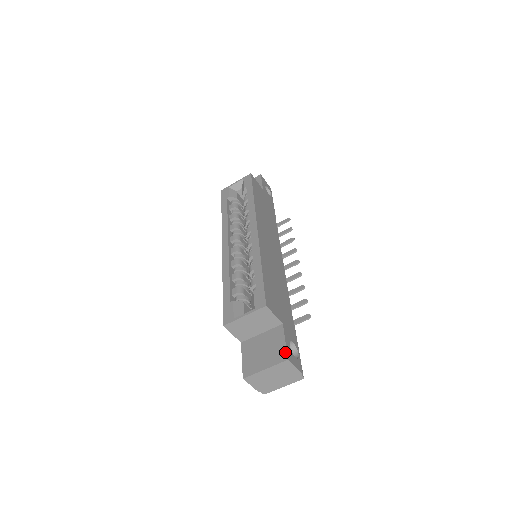
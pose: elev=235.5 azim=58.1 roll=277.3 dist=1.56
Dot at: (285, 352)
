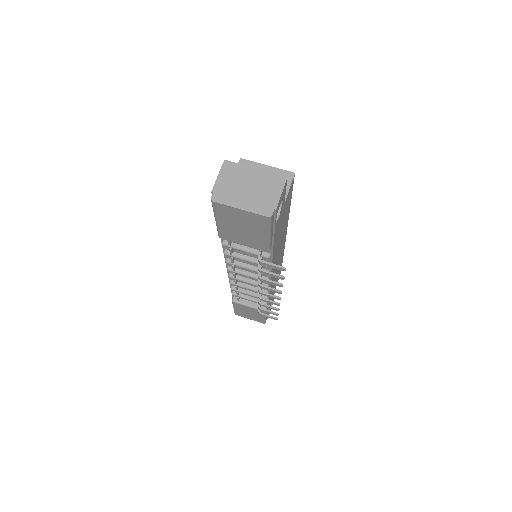
Dot at: occluded
